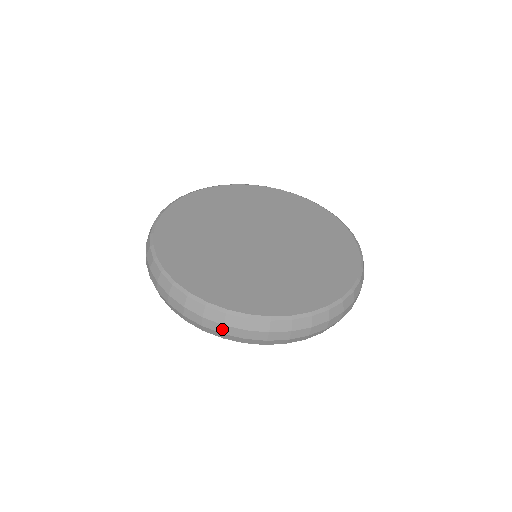
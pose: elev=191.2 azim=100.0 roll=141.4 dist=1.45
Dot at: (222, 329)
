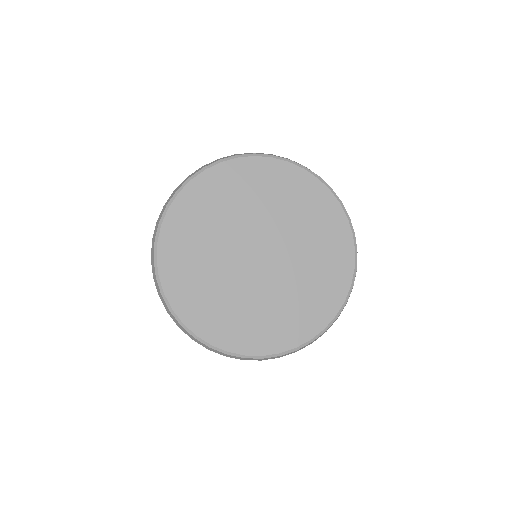
Dot at: occluded
